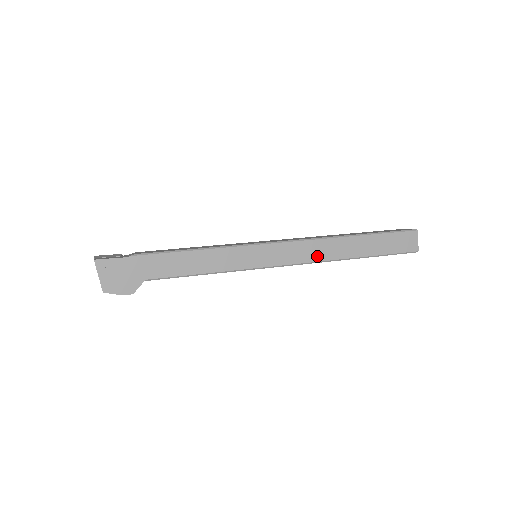
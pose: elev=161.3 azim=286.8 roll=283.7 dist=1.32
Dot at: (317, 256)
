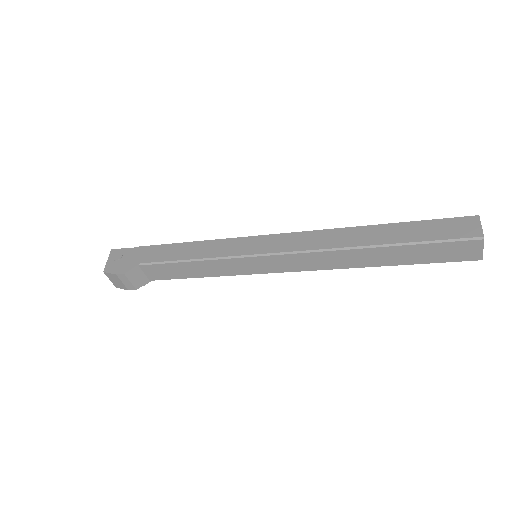
Dot at: (320, 244)
